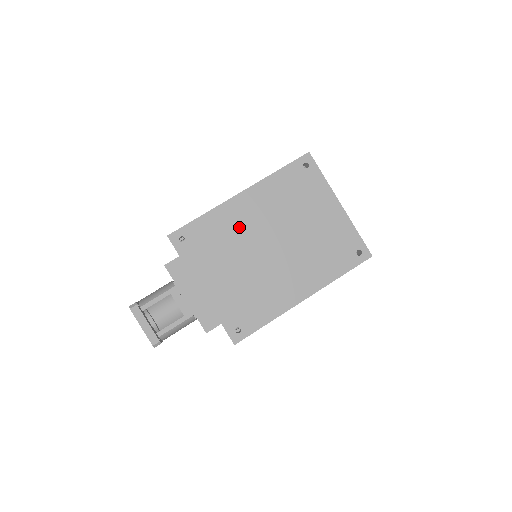
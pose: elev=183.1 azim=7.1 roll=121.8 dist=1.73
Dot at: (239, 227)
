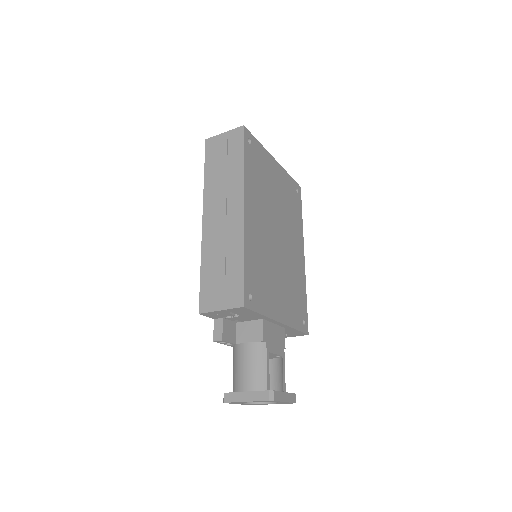
Dot at: (261, 241)
